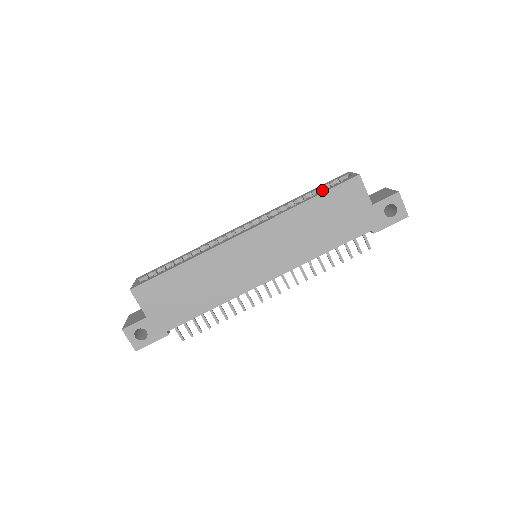
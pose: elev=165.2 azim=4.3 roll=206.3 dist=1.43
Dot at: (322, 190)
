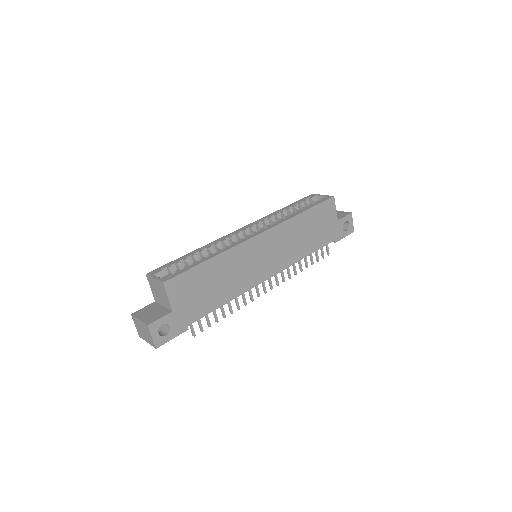
Dot at: (301, 205)
